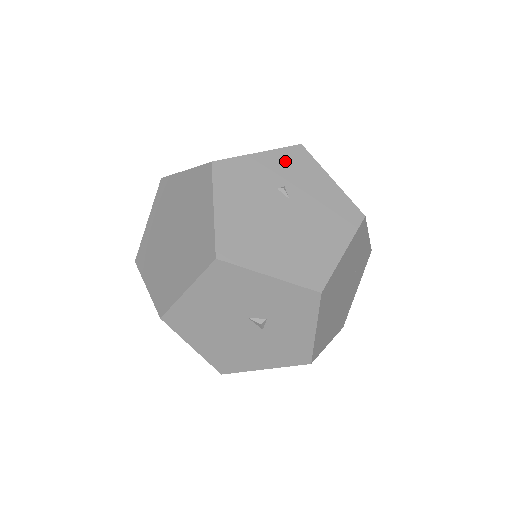
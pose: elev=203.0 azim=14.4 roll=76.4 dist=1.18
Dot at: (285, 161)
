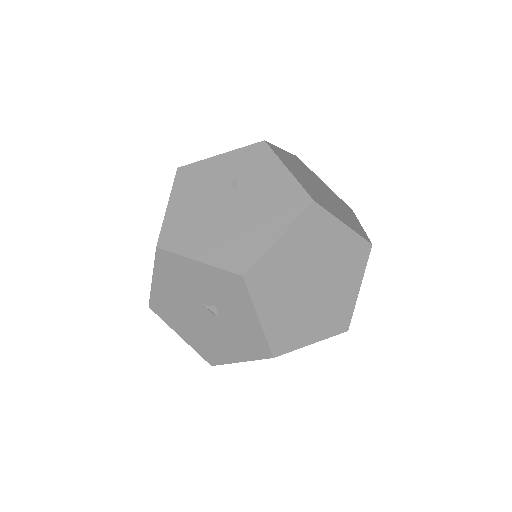
Dot at: (243, 158)
